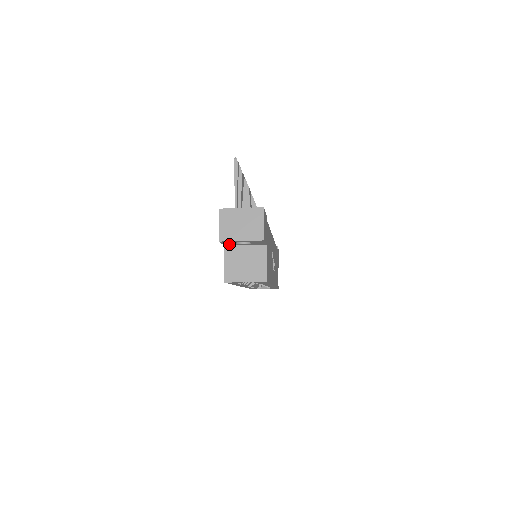
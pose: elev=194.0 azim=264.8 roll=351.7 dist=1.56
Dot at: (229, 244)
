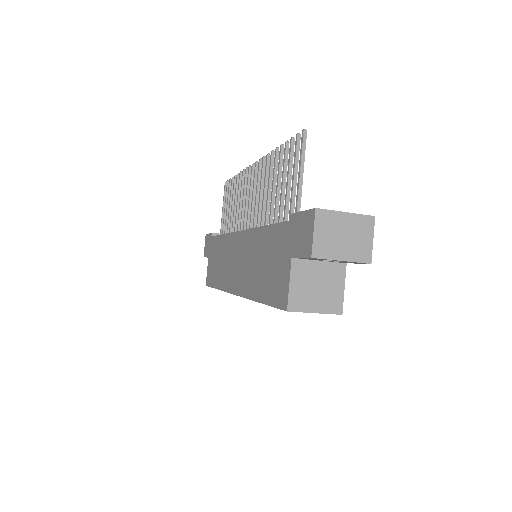
Dot at: (305, 258)
